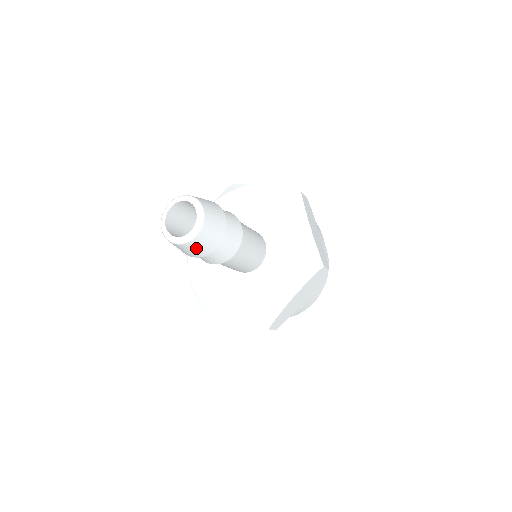
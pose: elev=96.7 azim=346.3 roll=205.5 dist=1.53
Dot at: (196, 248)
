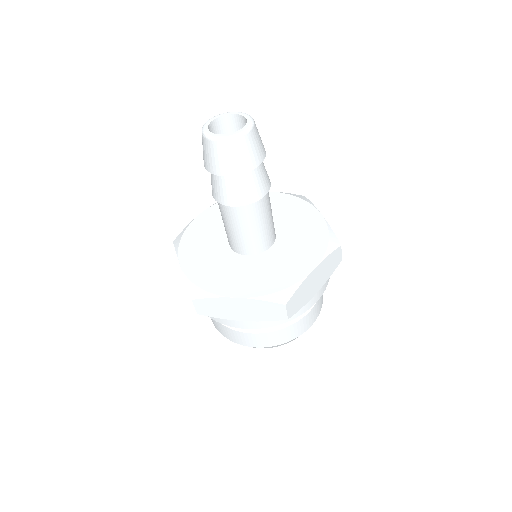
Dot at: (212, 155)
